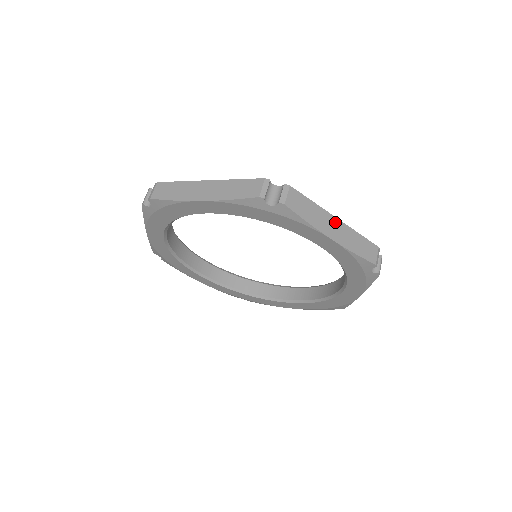
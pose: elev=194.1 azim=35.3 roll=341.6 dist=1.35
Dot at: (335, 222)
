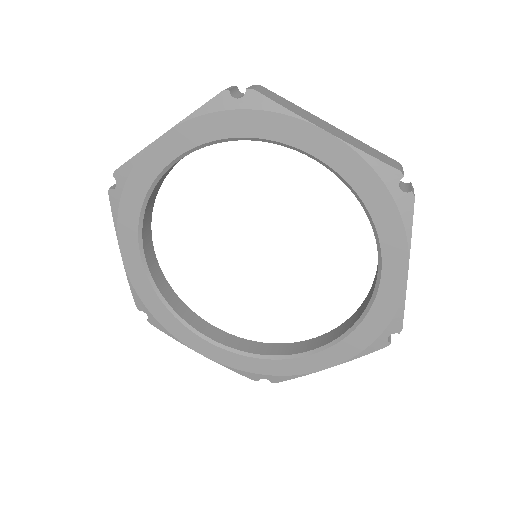
Dot at: occluded
